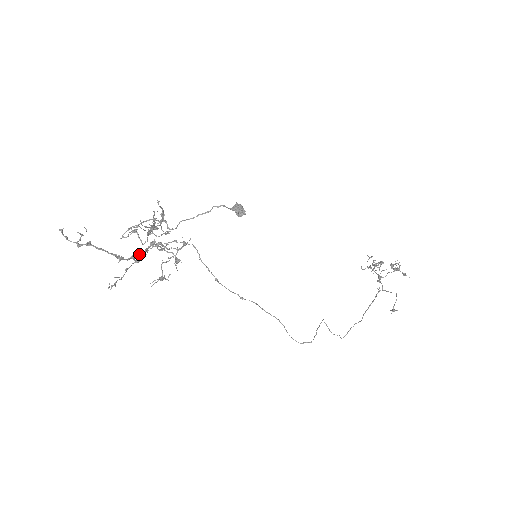
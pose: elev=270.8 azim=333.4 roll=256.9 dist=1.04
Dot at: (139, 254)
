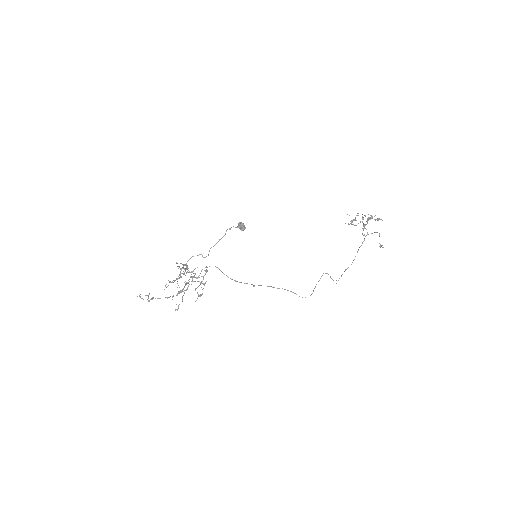
Dot at: (182, 290)
